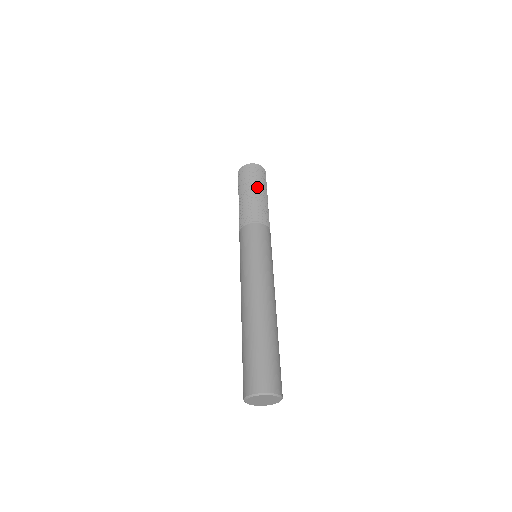
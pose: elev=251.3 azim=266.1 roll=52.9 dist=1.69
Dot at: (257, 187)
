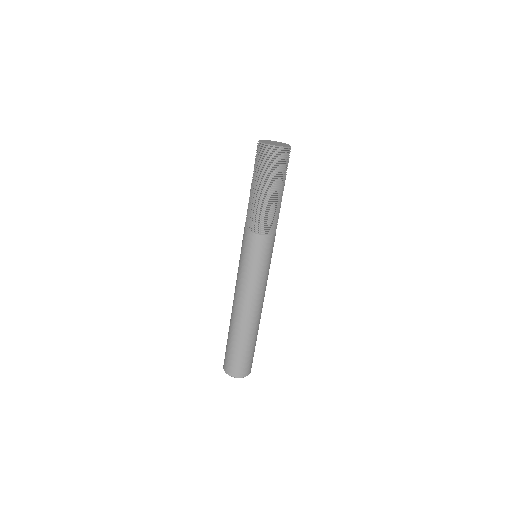
Dot at: (275, 185)
